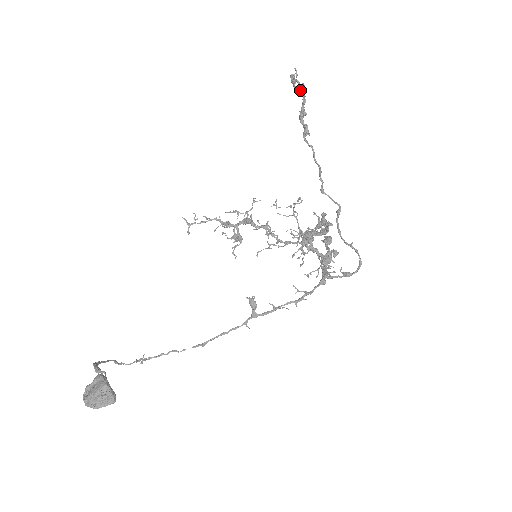
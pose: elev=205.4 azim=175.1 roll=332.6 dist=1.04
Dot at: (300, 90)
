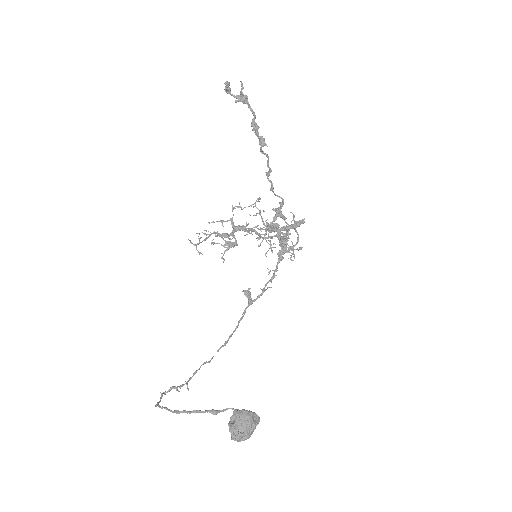
Dot at: (244, 101)
